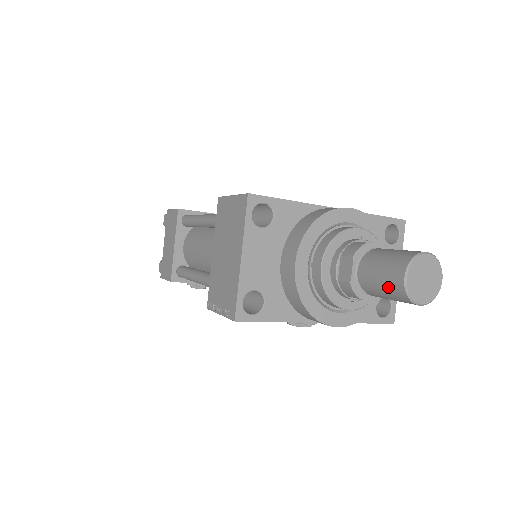
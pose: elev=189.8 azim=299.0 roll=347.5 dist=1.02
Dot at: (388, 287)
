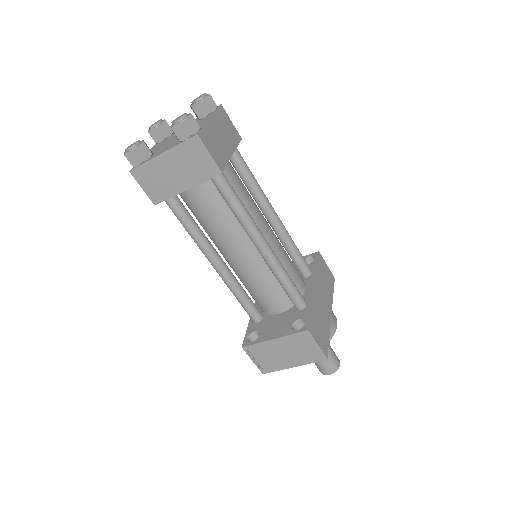
Dot at: (320, 369)
